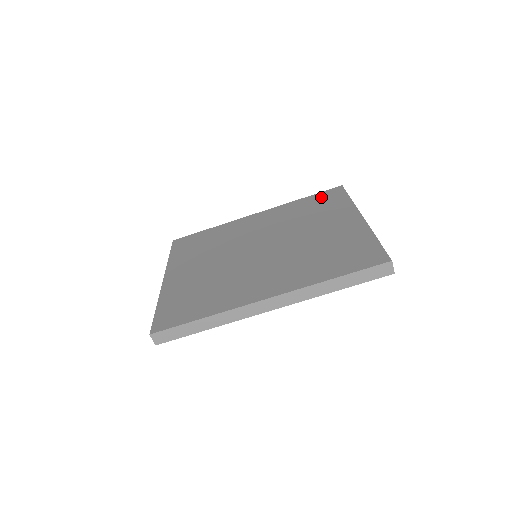
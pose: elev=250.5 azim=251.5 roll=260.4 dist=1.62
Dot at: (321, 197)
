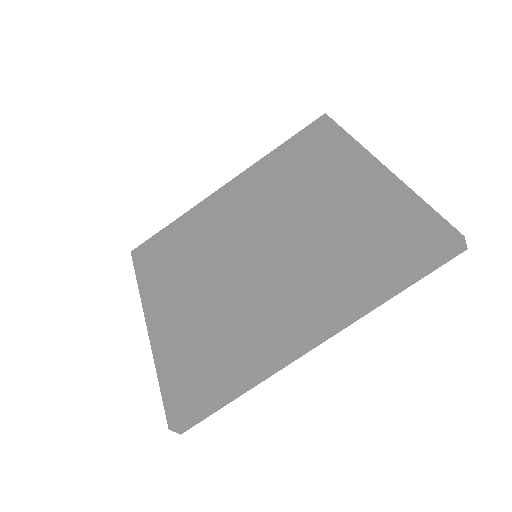
Dot at: (305, 139)
